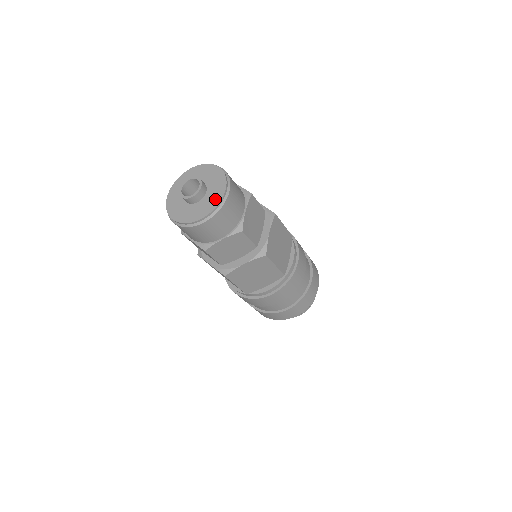
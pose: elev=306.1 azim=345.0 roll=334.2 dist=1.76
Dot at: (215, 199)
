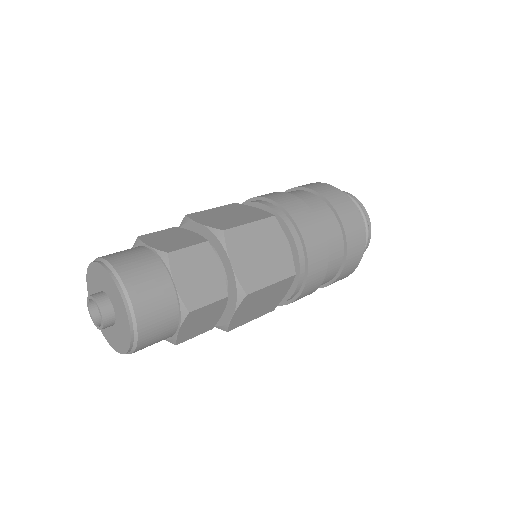
Dot at: (122, 344)
